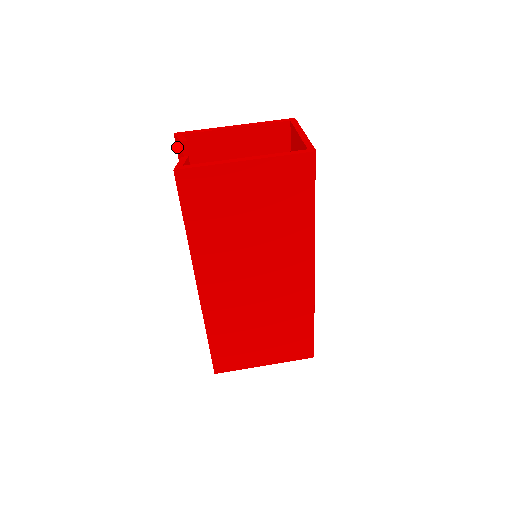
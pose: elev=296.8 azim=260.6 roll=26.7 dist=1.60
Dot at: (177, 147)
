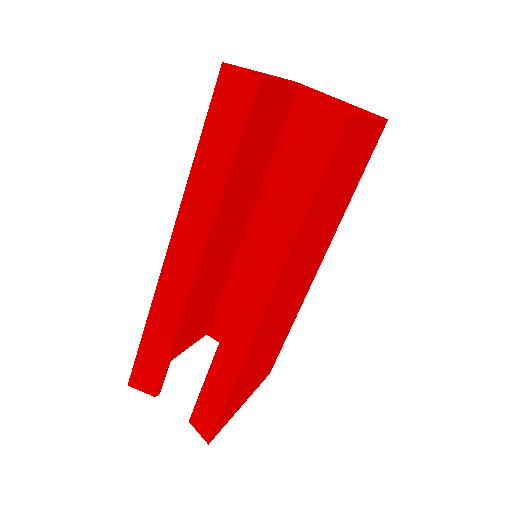
Dot at: (224, 86)
